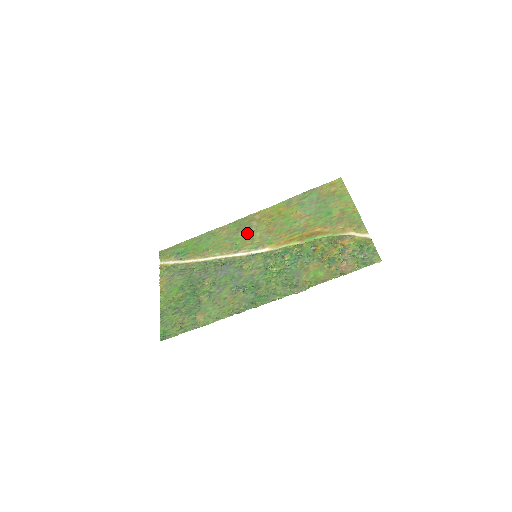
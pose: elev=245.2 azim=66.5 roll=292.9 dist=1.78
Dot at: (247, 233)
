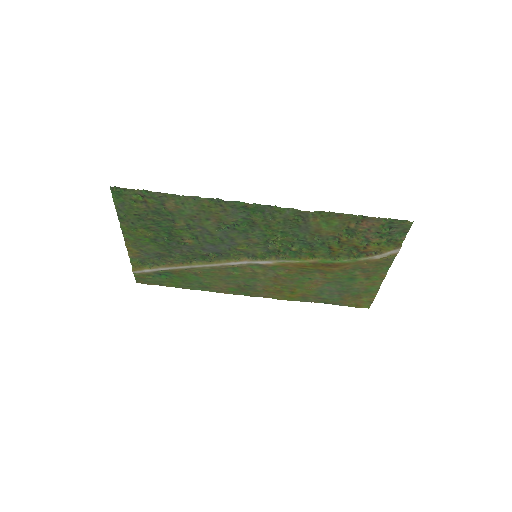
Dot at: (249, 280)
